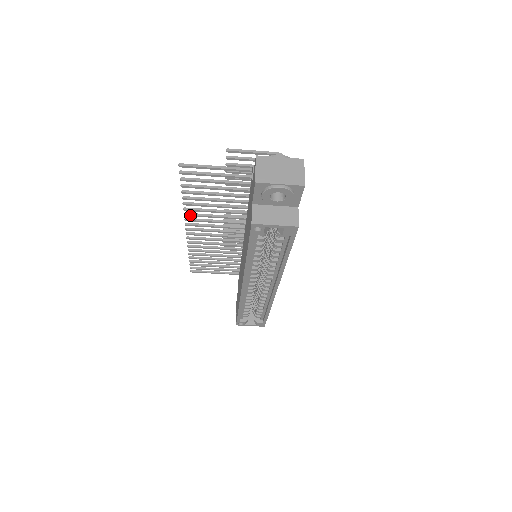
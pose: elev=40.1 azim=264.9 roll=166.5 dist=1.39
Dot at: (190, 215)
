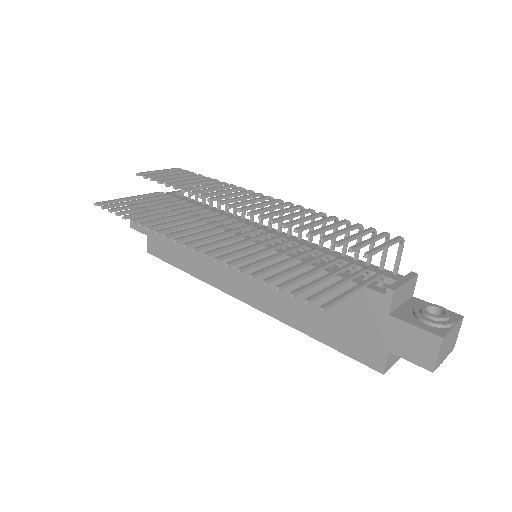
Dot at: occluded
